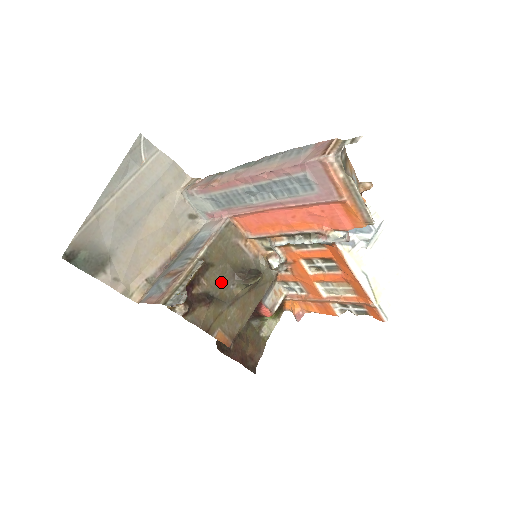
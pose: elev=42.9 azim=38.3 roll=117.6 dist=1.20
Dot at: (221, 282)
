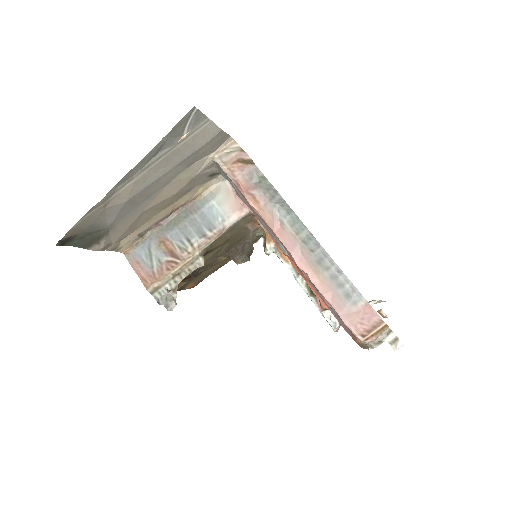
Dot at: (212, 258)
